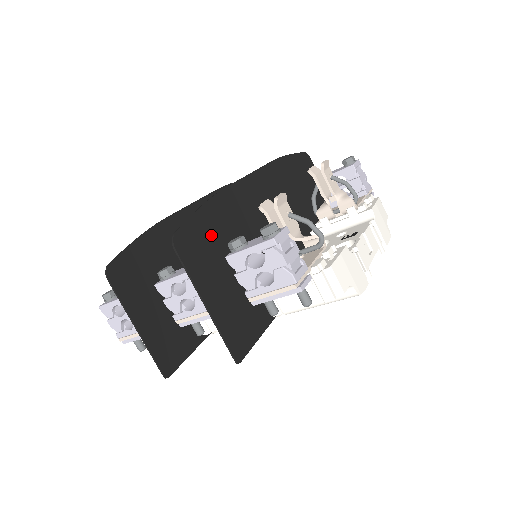
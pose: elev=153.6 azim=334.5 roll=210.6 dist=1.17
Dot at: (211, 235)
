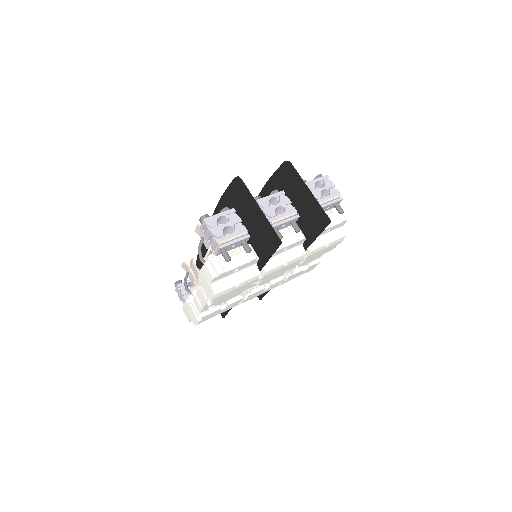
Dot at: (282, 185)
